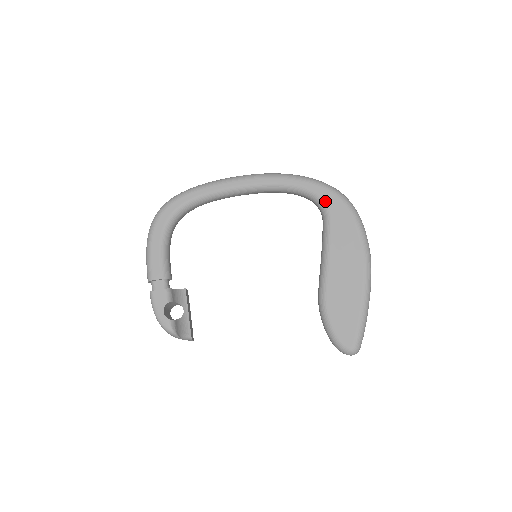
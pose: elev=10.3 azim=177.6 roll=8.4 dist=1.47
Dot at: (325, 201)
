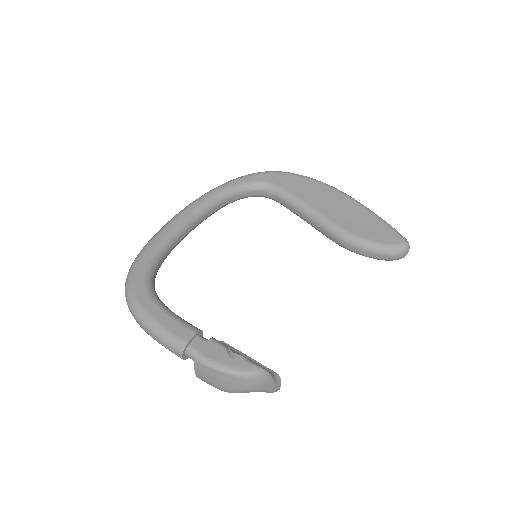
Dot at: (263, 180)
